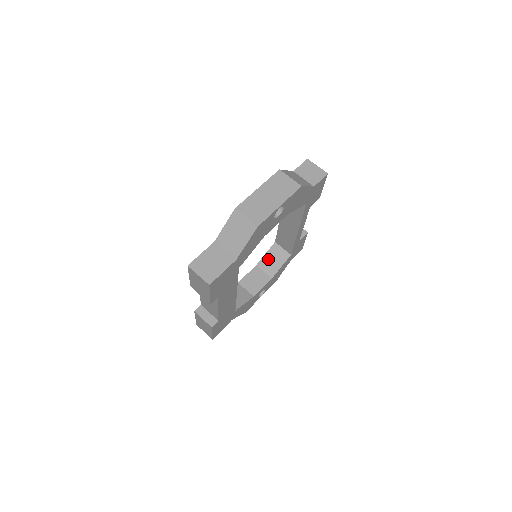
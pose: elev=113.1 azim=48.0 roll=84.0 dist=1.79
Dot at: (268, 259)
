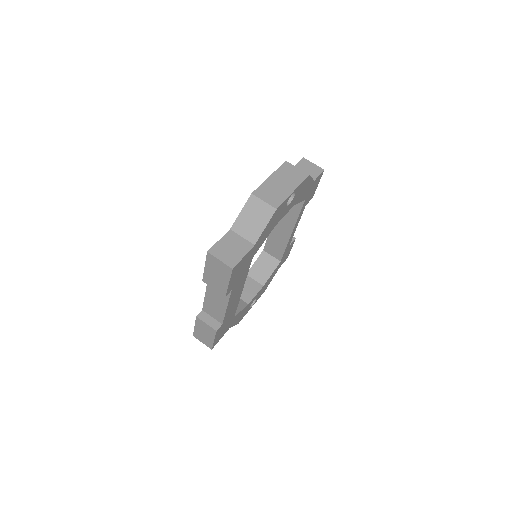
Dot at: (258, 267)
